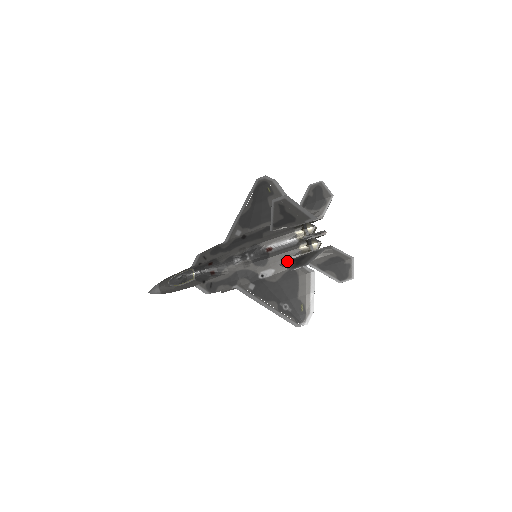
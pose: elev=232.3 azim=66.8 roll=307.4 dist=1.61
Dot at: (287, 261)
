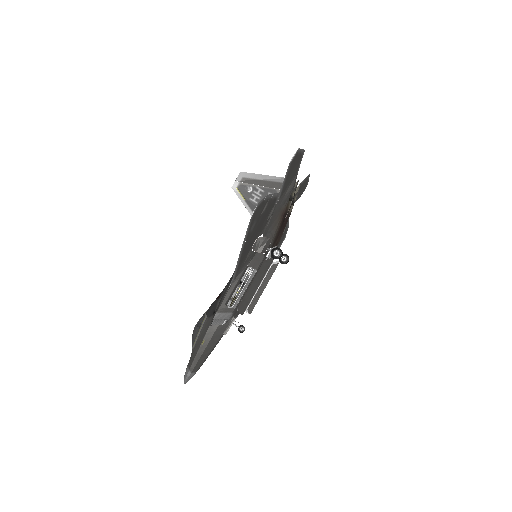
Dot at: occluded
